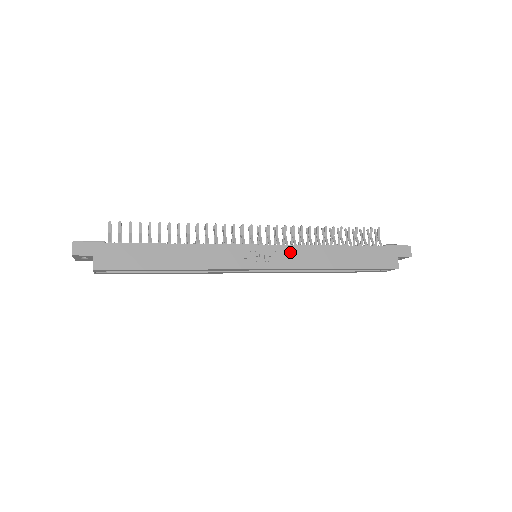
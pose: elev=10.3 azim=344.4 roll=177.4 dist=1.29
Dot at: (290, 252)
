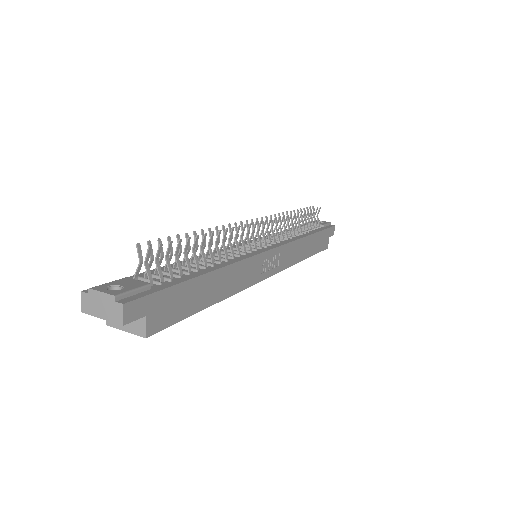
Dot at: (287, 251)
